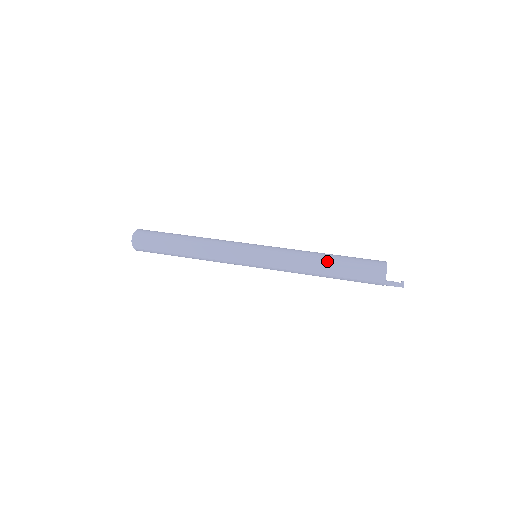
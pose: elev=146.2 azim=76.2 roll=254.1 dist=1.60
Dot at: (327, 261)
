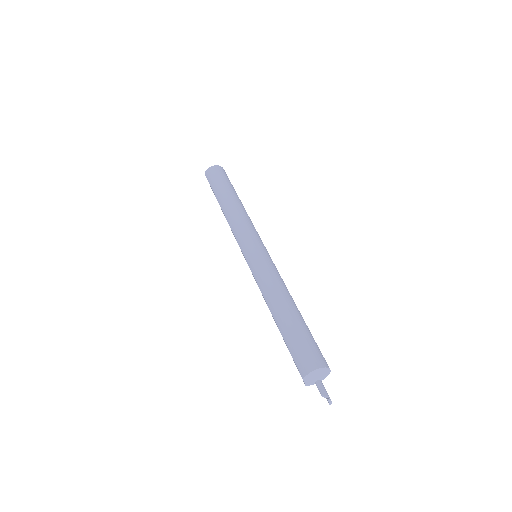
Dot at: (274, 317)
